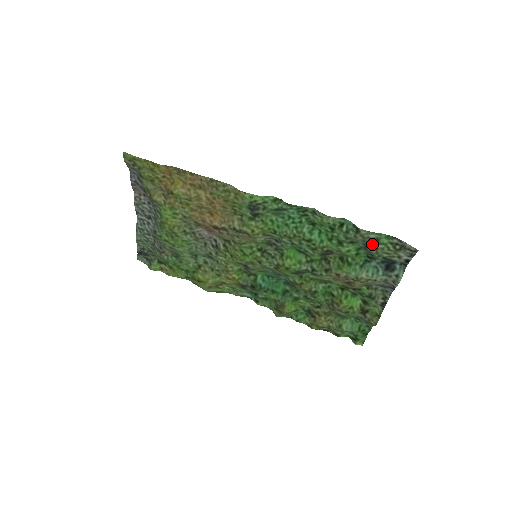
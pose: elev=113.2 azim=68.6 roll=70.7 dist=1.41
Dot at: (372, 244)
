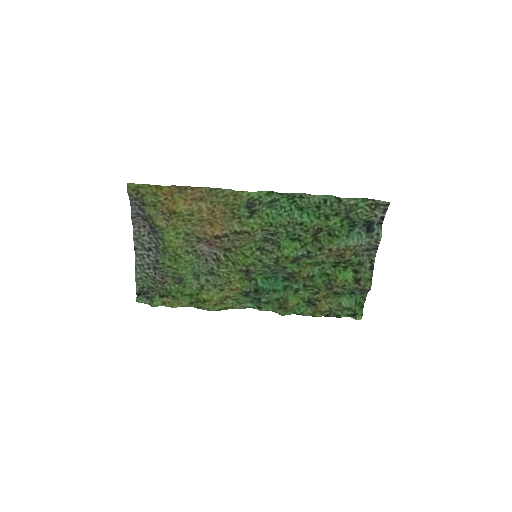
Dot at: (353, 210)
